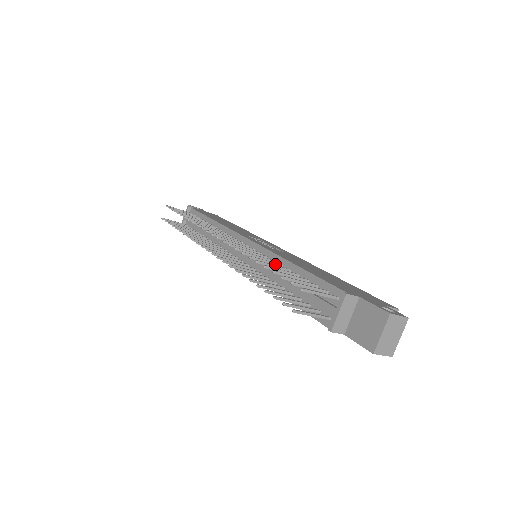
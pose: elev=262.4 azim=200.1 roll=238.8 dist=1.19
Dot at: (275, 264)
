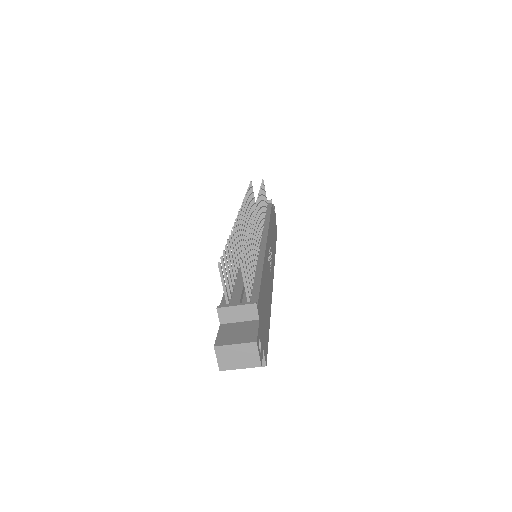
Dot at: (255, 257)
